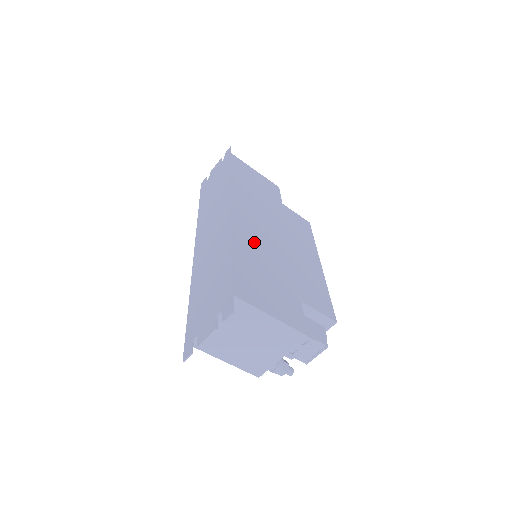
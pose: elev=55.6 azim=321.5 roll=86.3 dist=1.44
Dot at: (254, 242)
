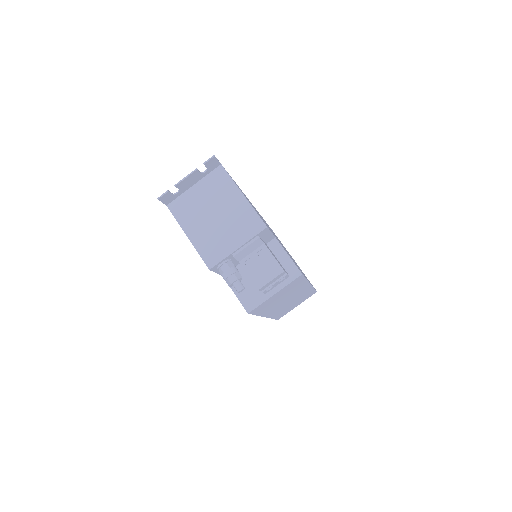
Dot at: occluded
